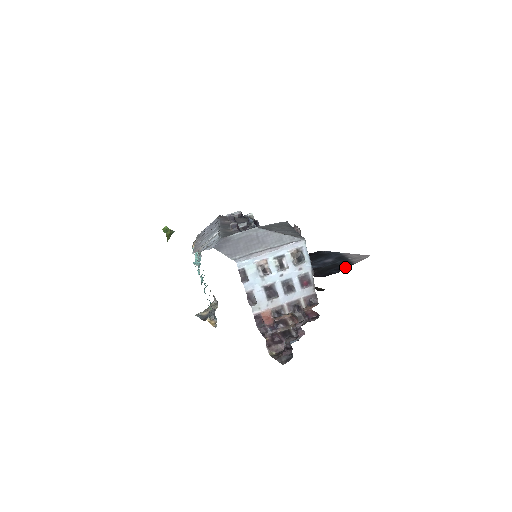
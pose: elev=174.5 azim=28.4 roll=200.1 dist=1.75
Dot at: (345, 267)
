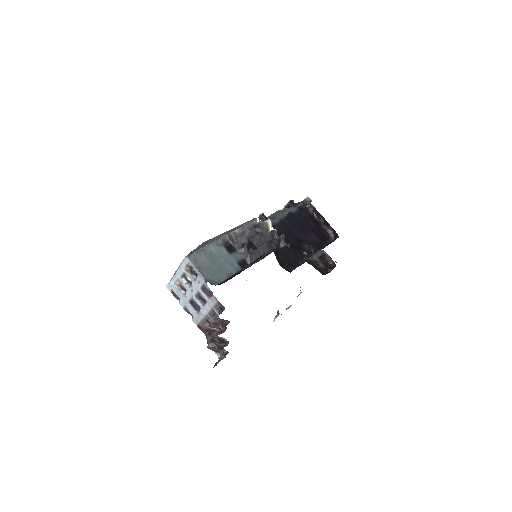
Dot at: occluded
